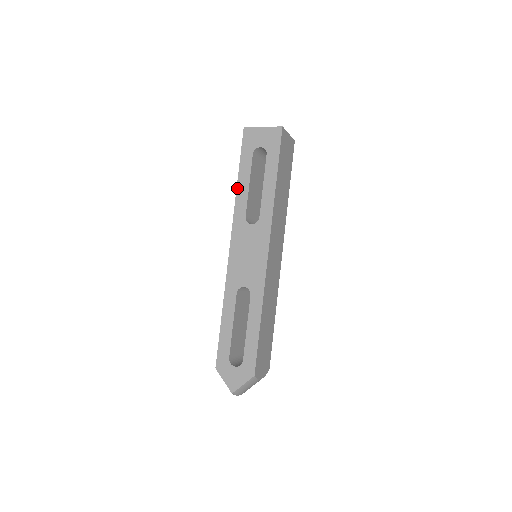
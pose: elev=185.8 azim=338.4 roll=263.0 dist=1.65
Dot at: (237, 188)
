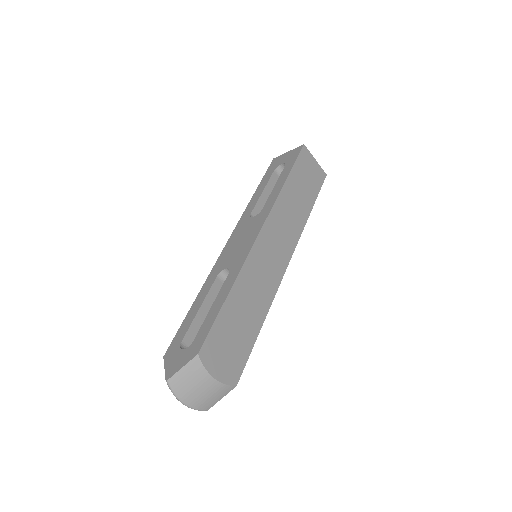
Dot at: (252, 197)
